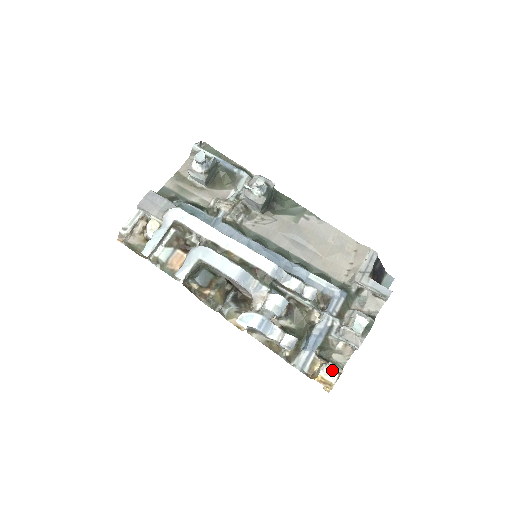
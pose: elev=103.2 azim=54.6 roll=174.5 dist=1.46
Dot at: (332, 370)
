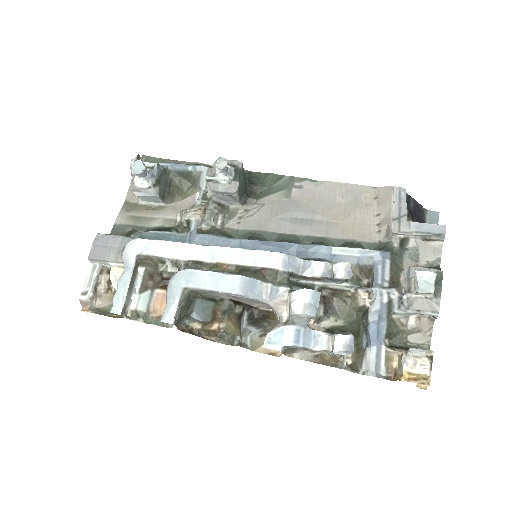
Dot at: (418, 357)
